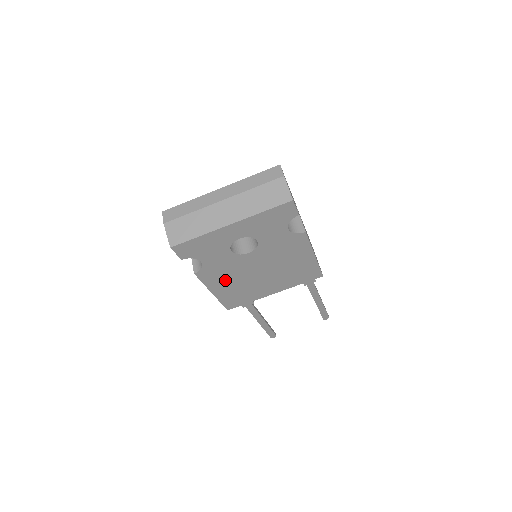
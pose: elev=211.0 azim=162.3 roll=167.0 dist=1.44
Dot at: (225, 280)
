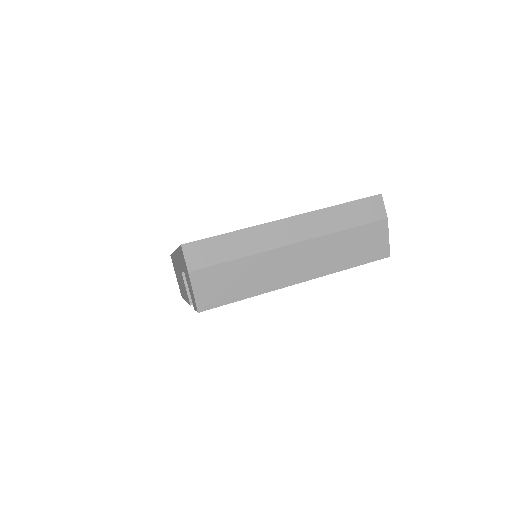
Dot at: occluded
